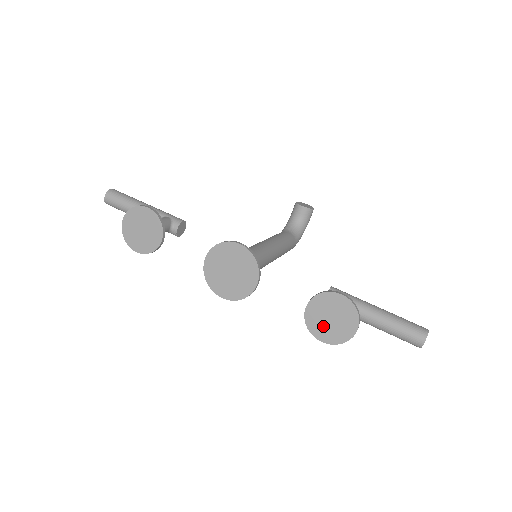
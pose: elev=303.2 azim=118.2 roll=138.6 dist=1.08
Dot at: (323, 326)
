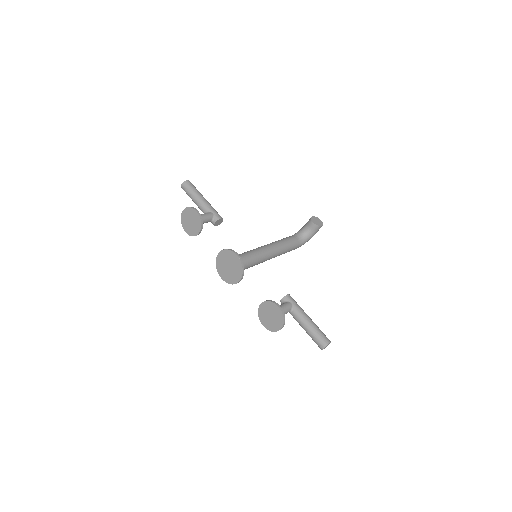
Dot at: (266, 318)
